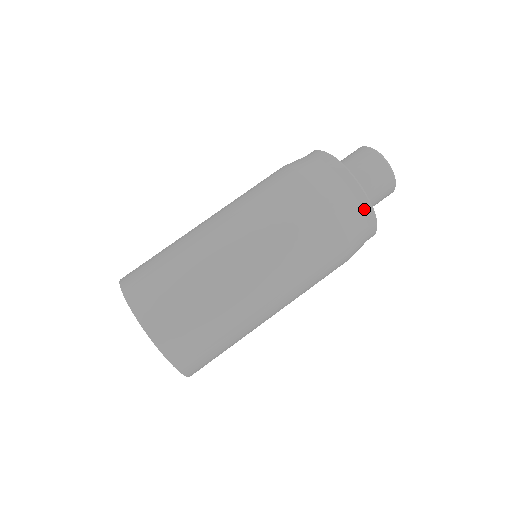
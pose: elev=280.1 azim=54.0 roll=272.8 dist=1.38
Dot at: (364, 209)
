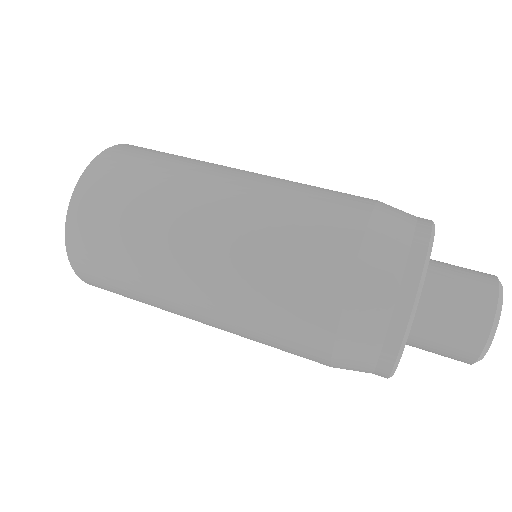
Dot at: (416, 241)
